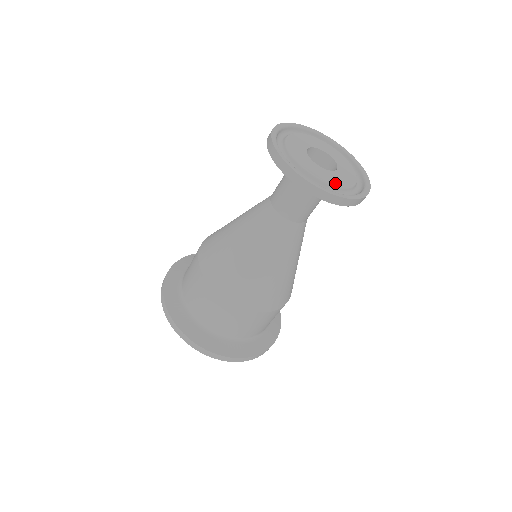
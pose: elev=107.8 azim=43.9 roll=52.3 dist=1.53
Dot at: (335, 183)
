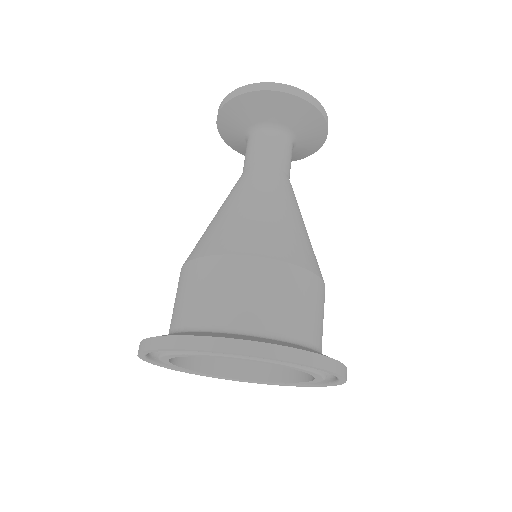
Dot at: occluded
